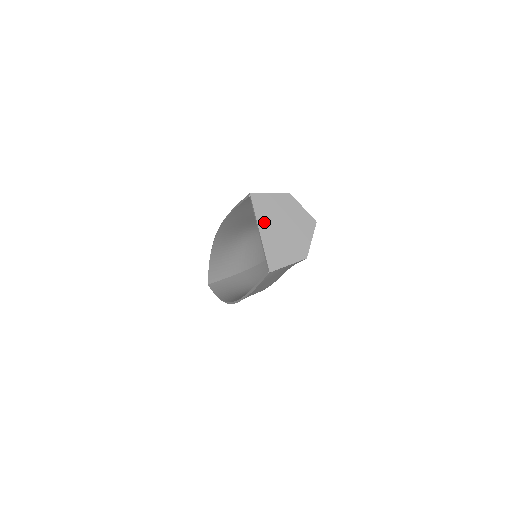
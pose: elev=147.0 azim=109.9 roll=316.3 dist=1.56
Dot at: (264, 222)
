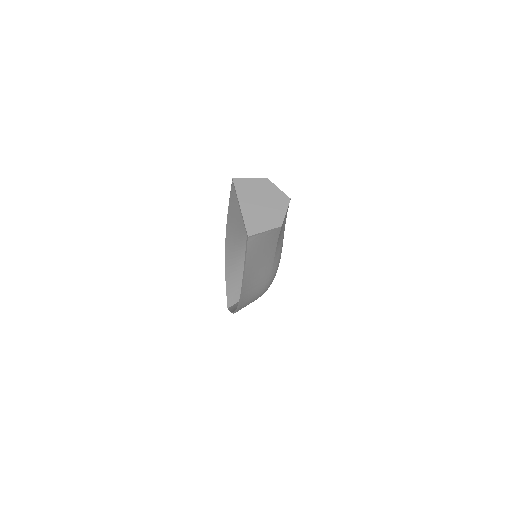
Dot at: (244, 199)
